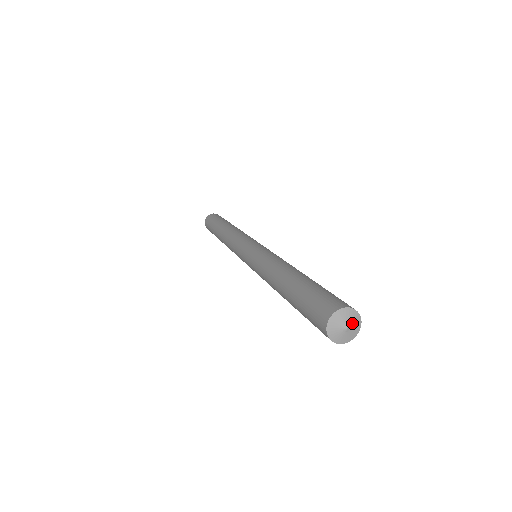
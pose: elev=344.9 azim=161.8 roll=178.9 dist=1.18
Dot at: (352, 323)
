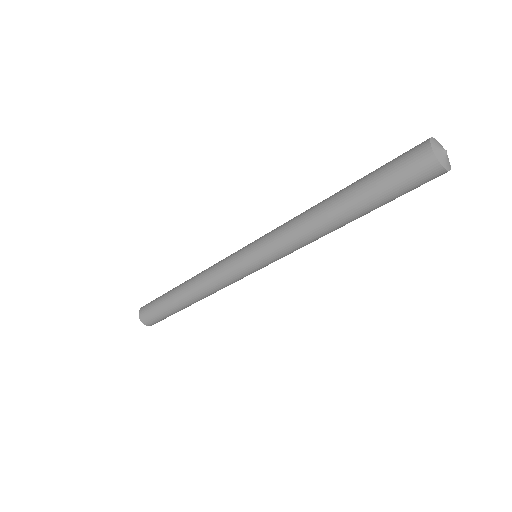
Dot at: (447, 156)
